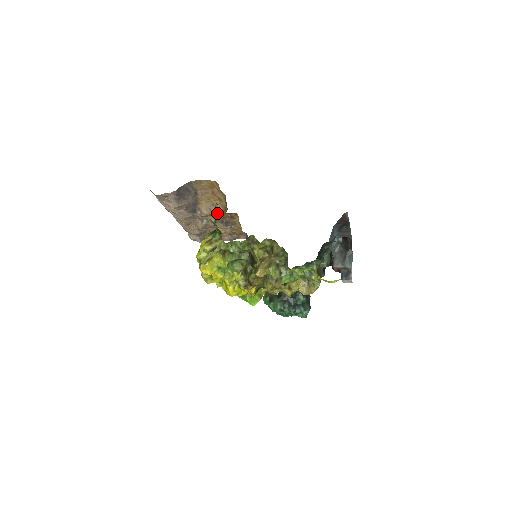
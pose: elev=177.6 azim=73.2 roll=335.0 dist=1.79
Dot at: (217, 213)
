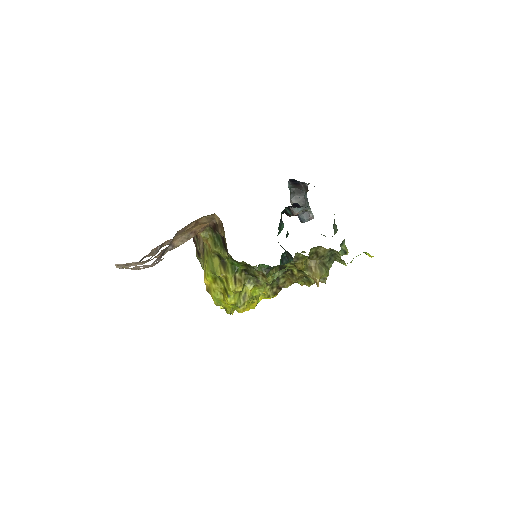
Dot at: occluded
